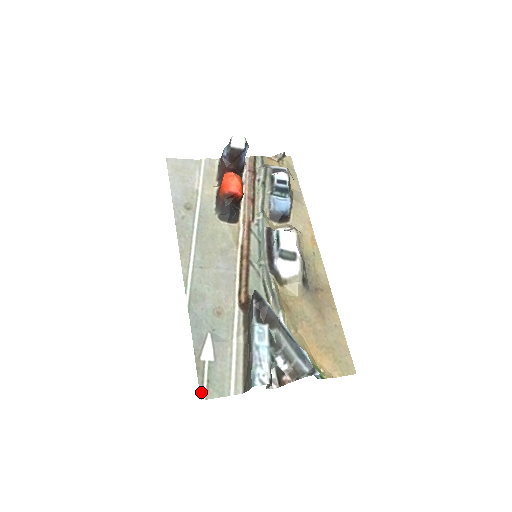
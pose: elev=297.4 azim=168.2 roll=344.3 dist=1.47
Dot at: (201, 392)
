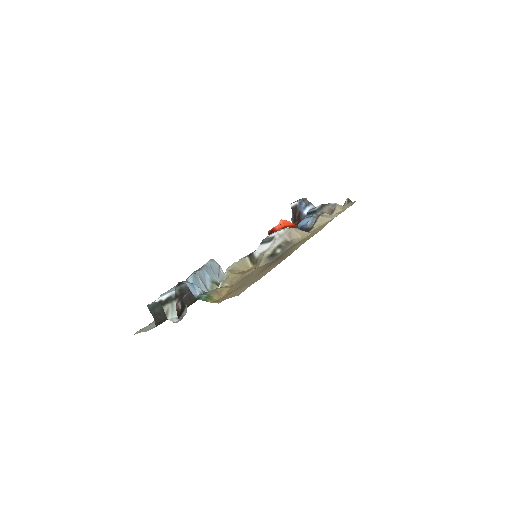
Dot at: (139, 330)
